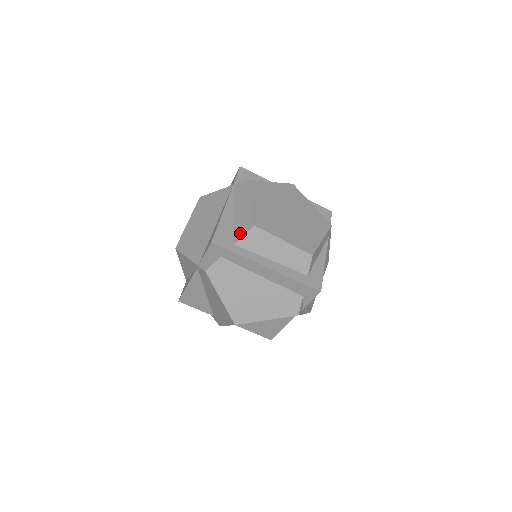
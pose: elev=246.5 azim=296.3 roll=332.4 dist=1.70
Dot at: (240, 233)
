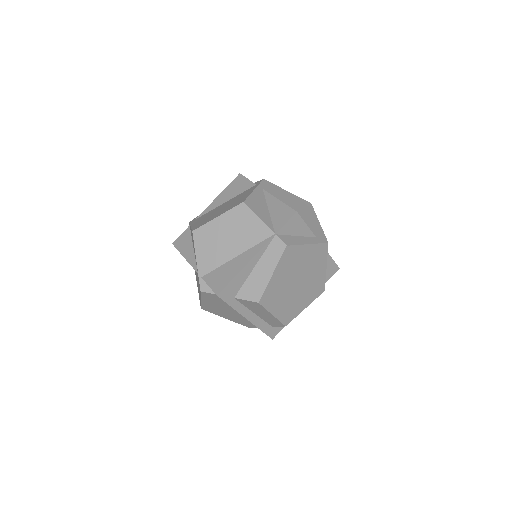
Dot at: (245, 295)
